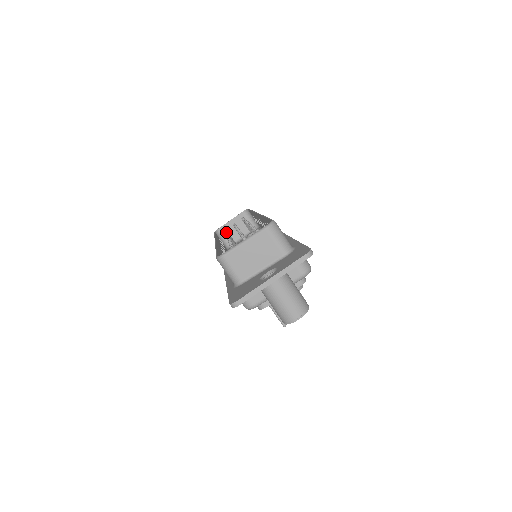
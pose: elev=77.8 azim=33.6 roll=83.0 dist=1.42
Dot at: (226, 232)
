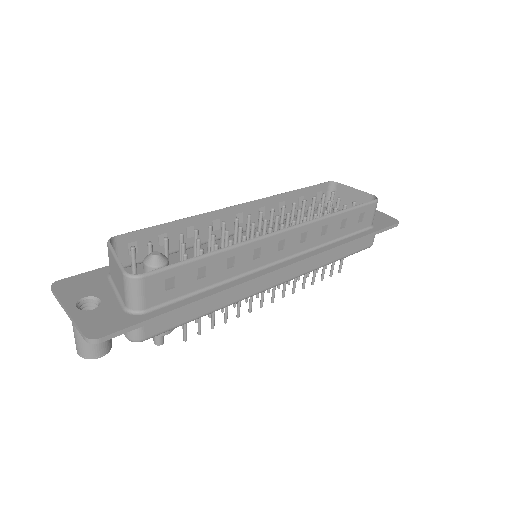
Dot at: (304, 200)
